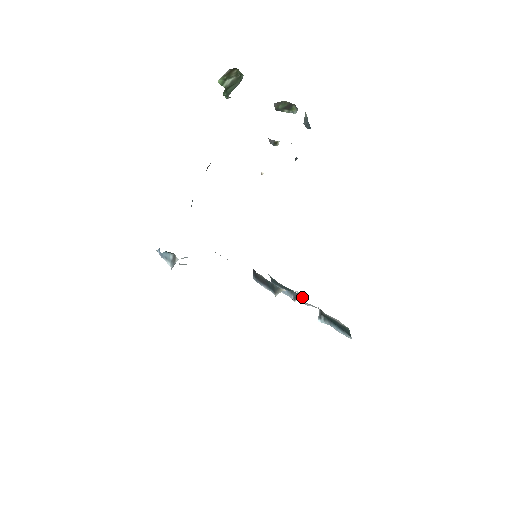
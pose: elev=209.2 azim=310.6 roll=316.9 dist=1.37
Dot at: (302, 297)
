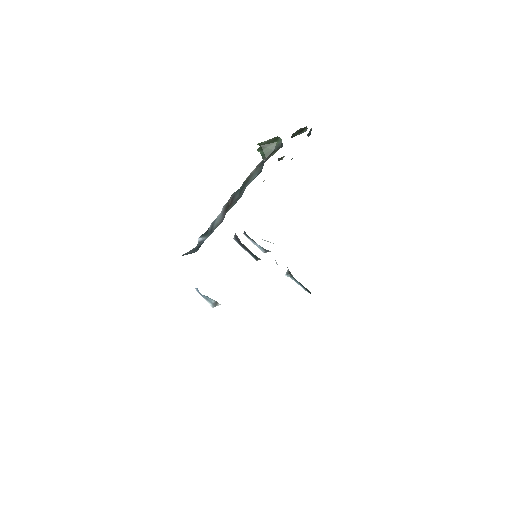
Dot at: occluded
